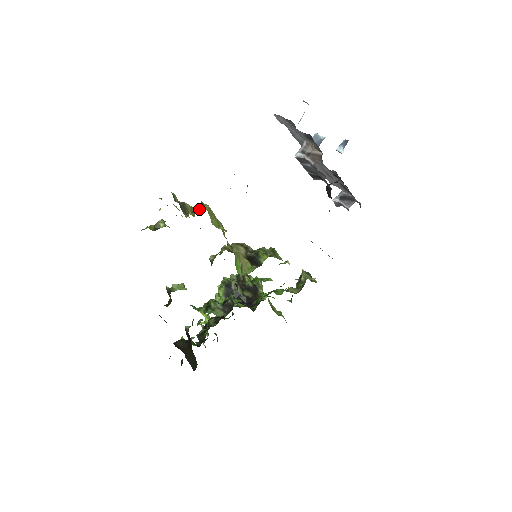
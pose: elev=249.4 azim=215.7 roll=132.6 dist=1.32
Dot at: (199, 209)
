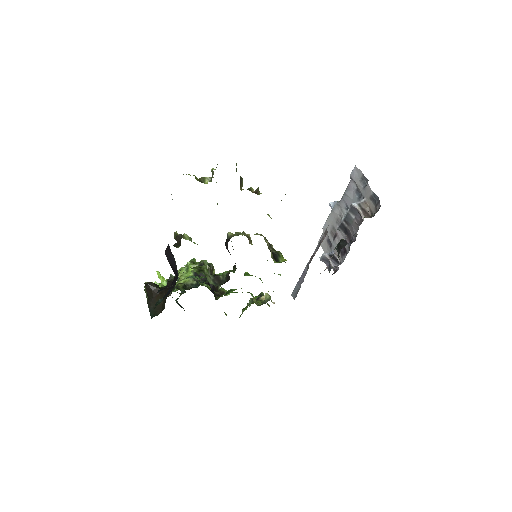
Dot at: (254, 191)
